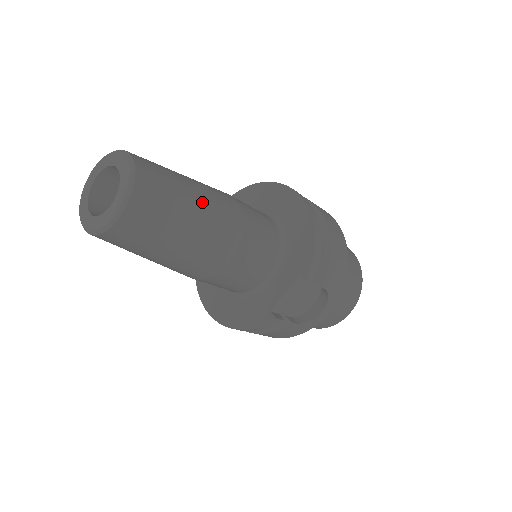
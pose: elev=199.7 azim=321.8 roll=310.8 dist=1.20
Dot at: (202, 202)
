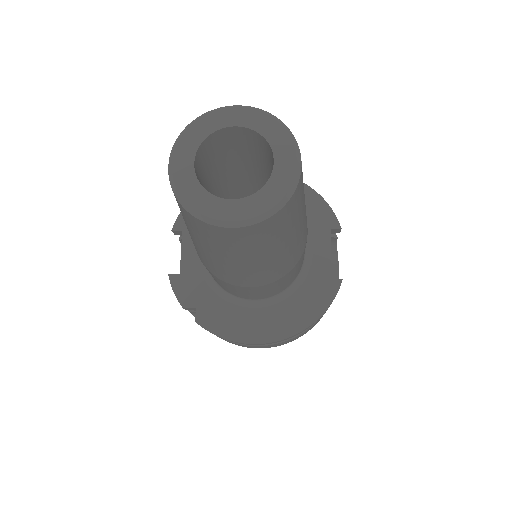
Dot at: occluded
